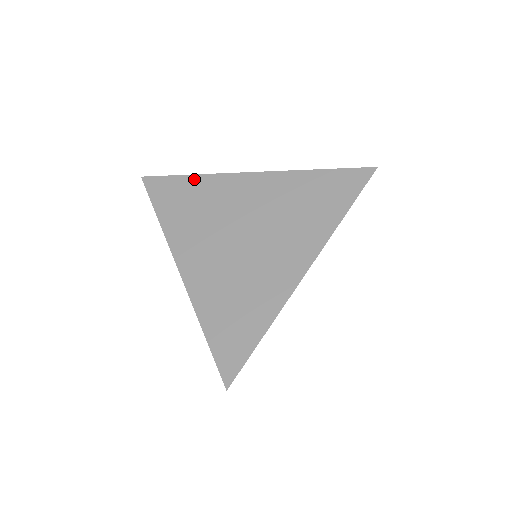
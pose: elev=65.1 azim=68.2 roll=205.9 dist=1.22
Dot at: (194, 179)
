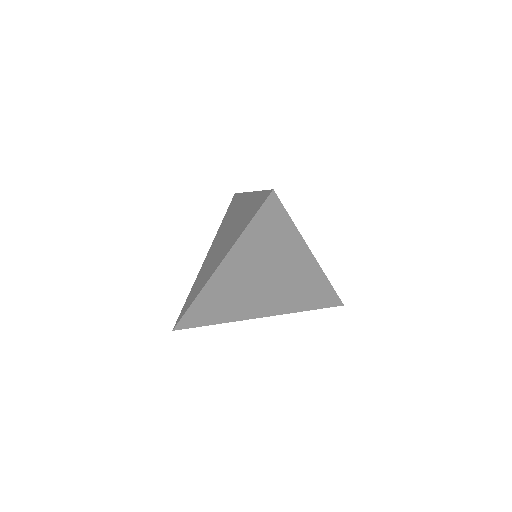
Dot at: occluded
